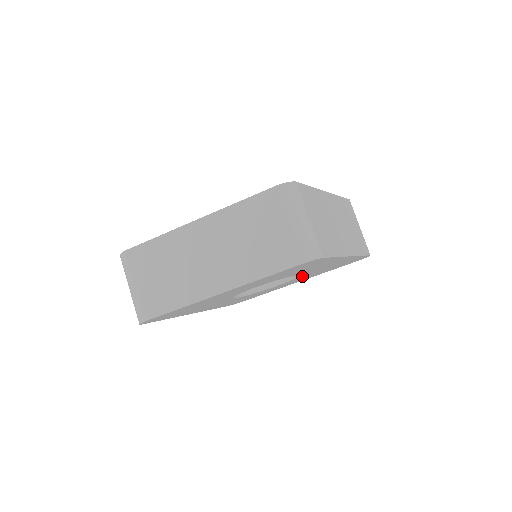
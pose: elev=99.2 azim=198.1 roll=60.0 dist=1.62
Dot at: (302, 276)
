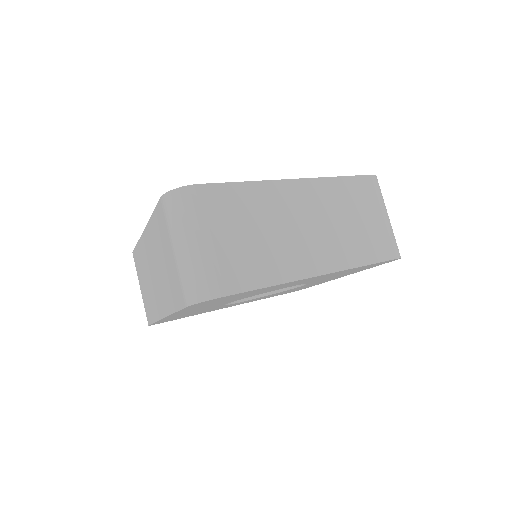
Dot at: (276, 293)
